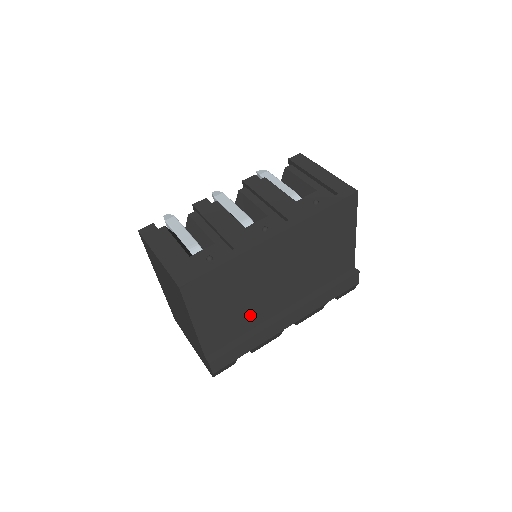
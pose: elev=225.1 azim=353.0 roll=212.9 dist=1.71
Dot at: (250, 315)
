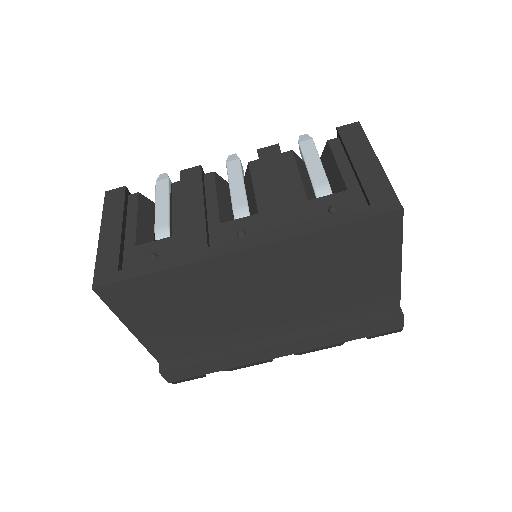
Dot at: (219, 333)
